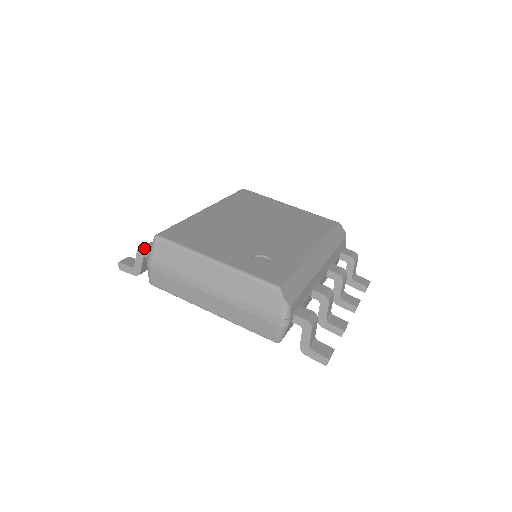
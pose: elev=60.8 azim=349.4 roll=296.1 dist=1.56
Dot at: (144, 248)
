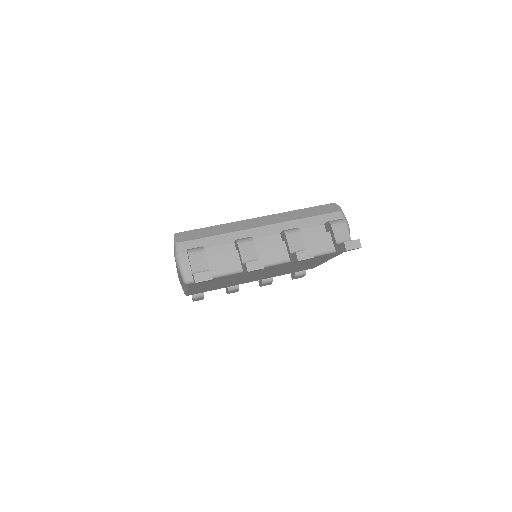
Dot at: occluded
